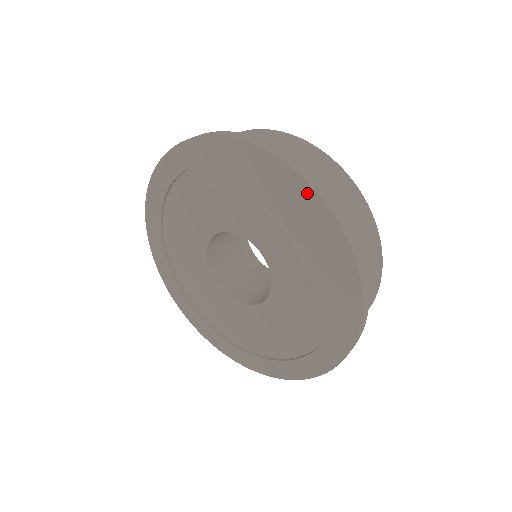
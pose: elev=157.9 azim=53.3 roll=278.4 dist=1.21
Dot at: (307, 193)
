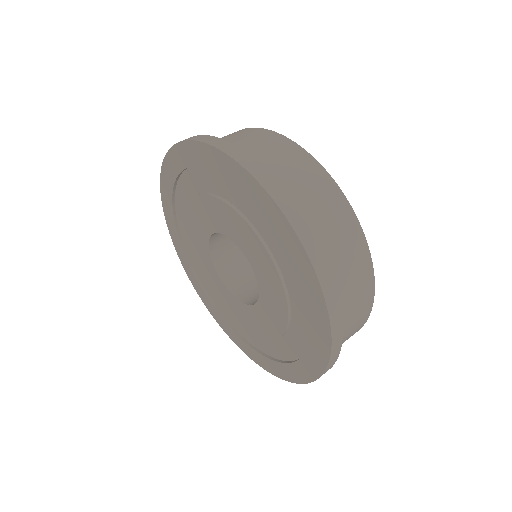
Dot at: (228, 163)
